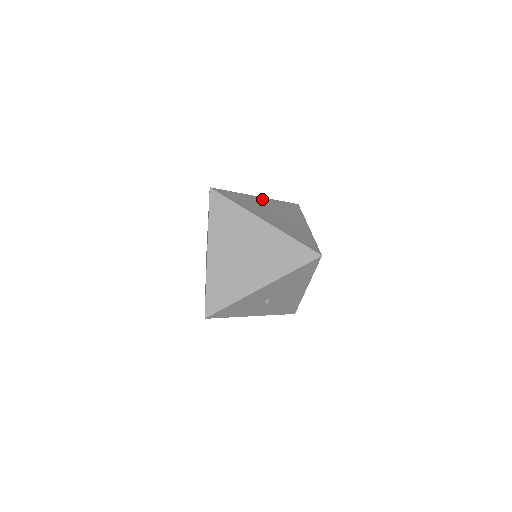
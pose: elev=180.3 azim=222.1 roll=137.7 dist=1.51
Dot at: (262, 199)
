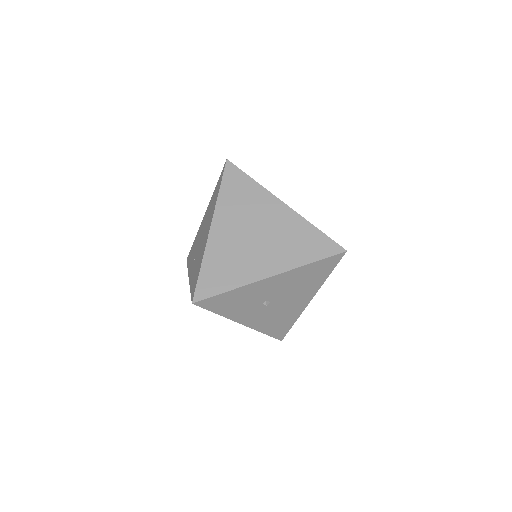
Dot at: occluded
